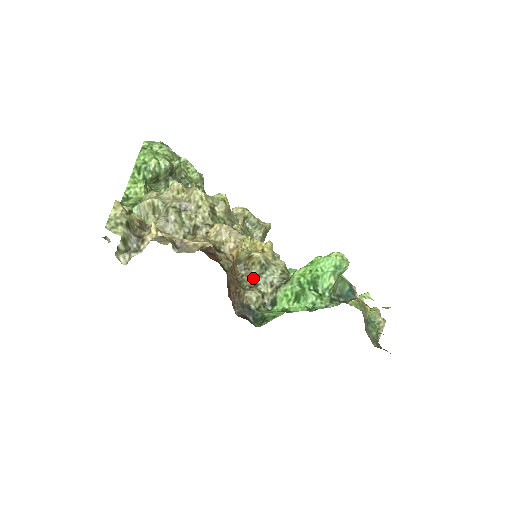
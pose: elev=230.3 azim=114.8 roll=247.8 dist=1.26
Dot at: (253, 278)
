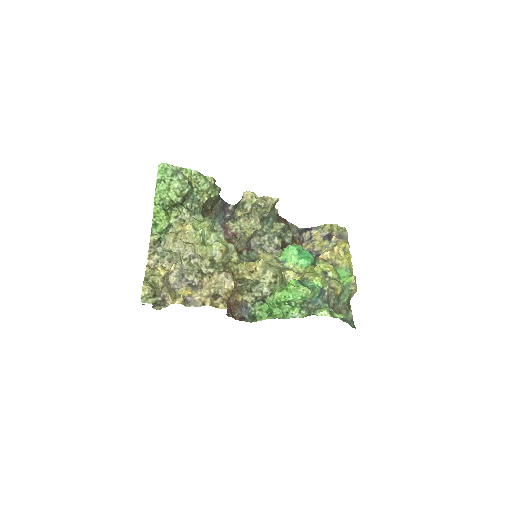
Dot at: (250, 285)
